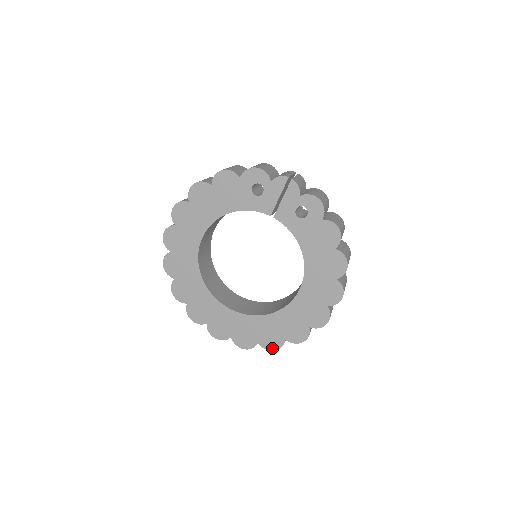
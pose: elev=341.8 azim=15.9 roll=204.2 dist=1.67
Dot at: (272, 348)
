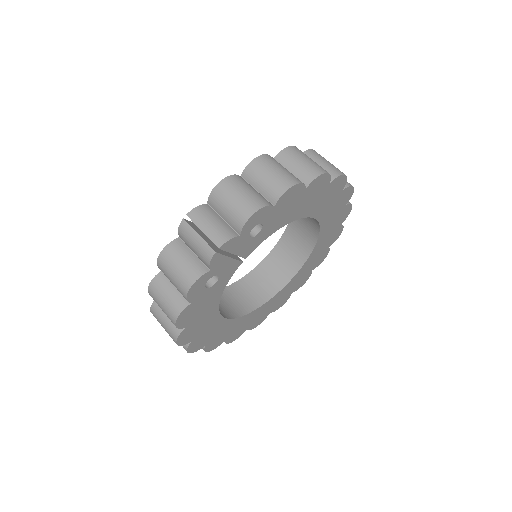
Dot at: (339, 235)
